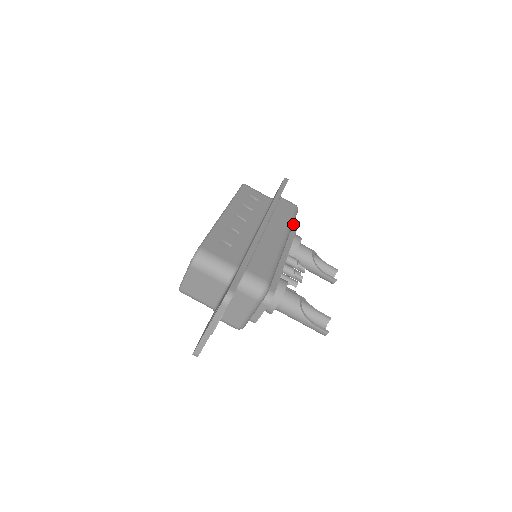
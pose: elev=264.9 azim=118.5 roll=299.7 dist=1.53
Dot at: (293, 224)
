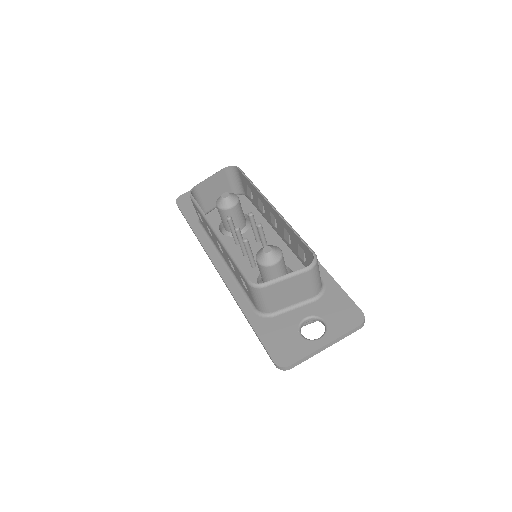
Dot at: occluded
